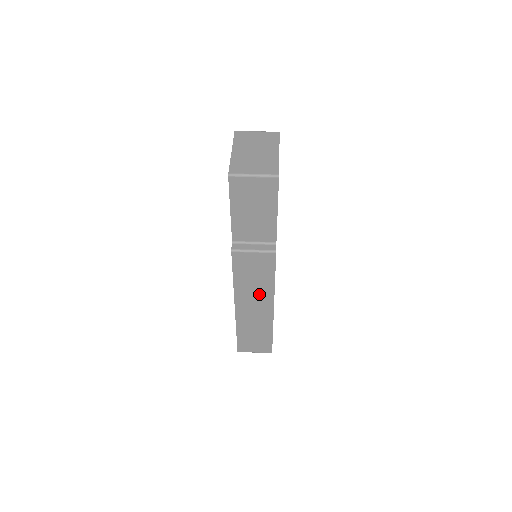
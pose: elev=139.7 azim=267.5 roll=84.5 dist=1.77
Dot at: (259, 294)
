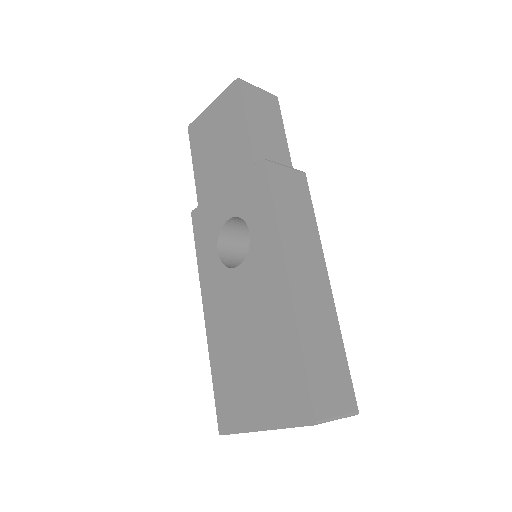
Dot at: (307, 246)
